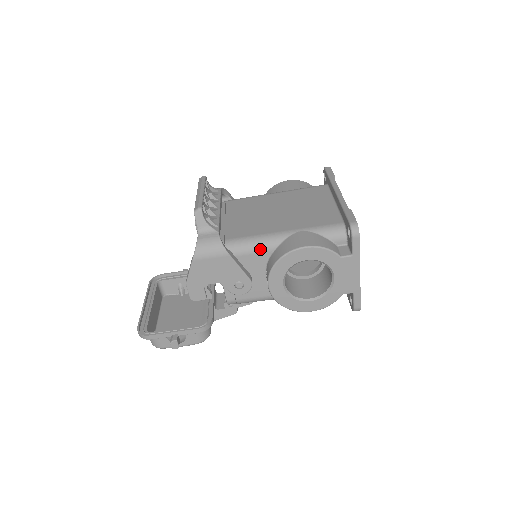
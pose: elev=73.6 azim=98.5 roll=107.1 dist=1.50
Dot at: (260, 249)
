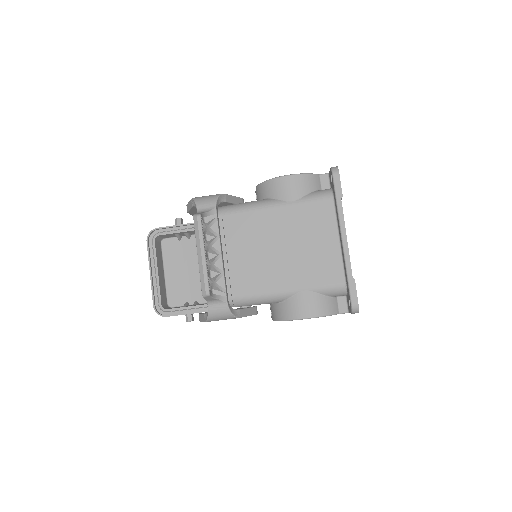
Dot at: (266, 303)
